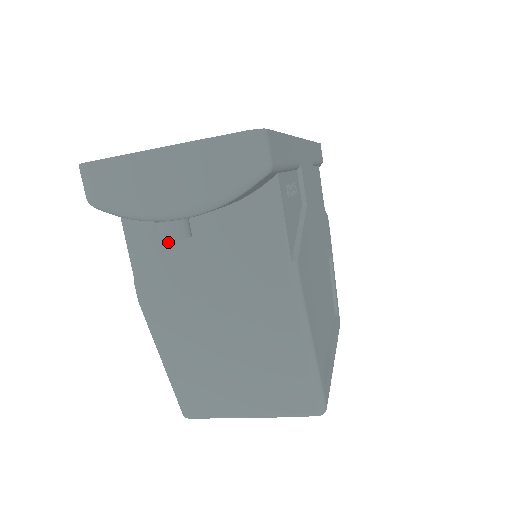
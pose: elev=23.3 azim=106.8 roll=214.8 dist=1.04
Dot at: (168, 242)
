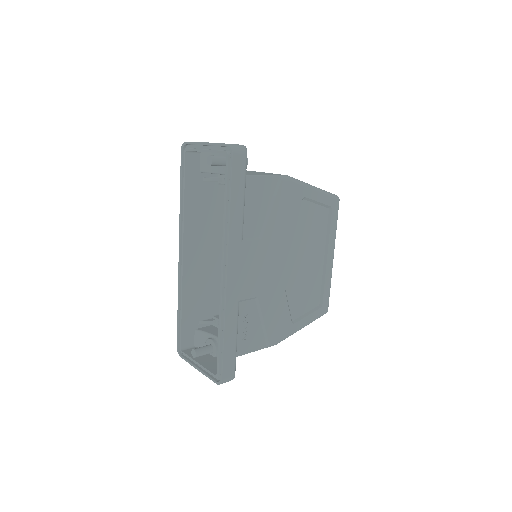
Dot at: occluded
